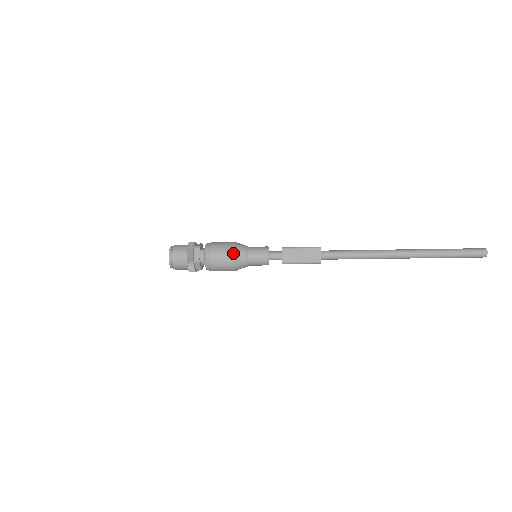
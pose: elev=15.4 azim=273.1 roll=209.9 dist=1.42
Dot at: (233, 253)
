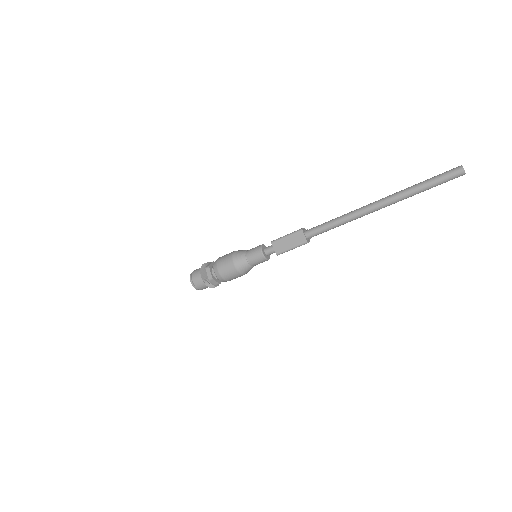
Dot at: (234, 263)
